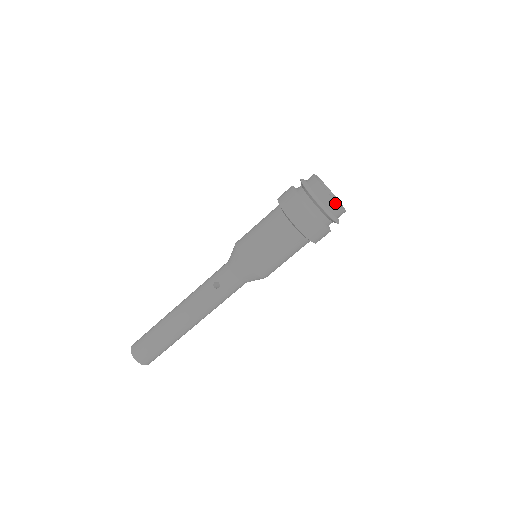
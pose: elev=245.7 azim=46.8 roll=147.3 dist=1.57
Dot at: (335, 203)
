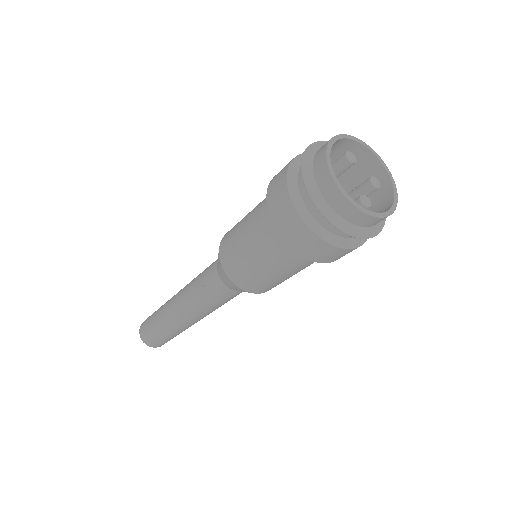
Dot at: (344, 199)
